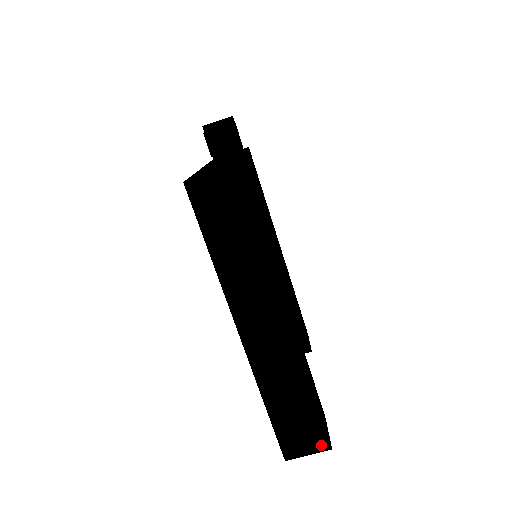
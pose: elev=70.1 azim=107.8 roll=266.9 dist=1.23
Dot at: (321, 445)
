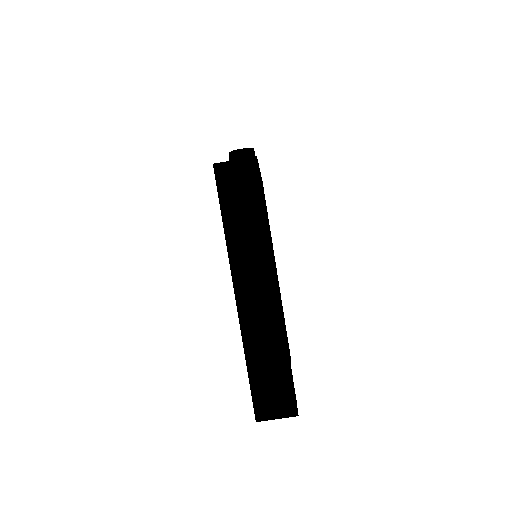
Dot at: (289, 410)
